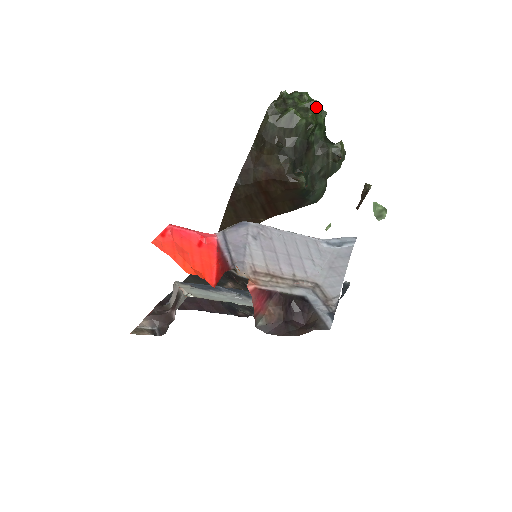
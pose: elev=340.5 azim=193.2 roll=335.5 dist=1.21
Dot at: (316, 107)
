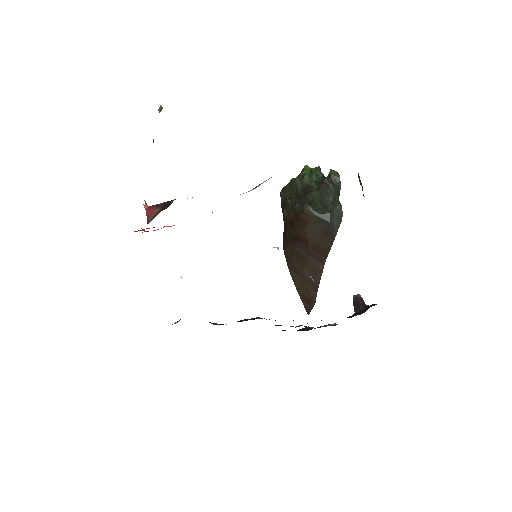
Dot at: (309, 168)
